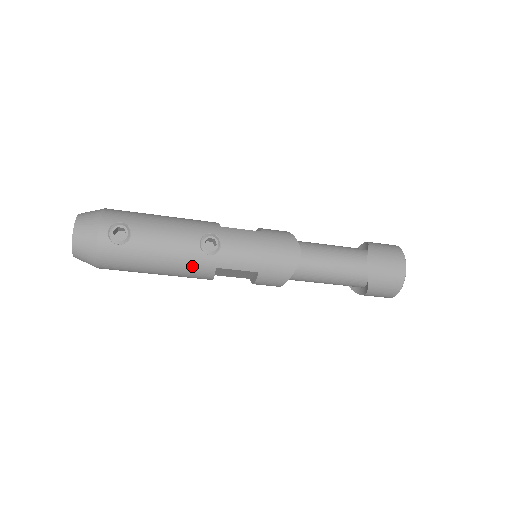
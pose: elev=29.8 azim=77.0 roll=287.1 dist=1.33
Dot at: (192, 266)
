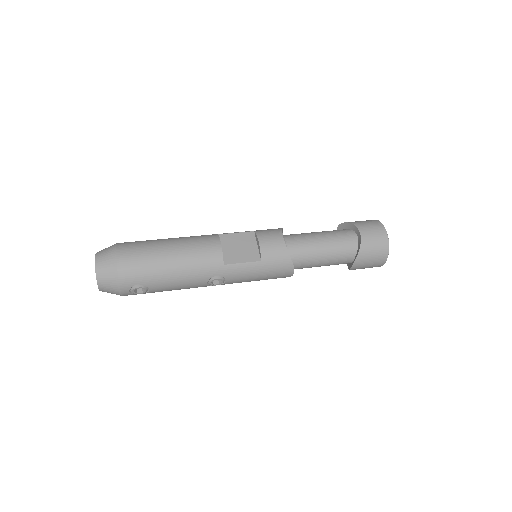
Dot at: occluded
